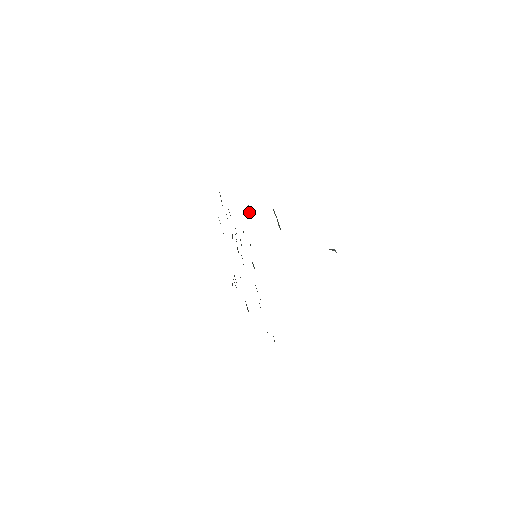
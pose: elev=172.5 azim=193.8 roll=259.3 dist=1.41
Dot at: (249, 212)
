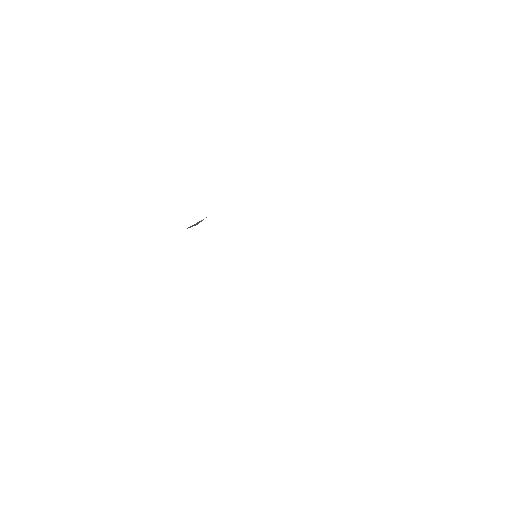
Dot at: occluded
